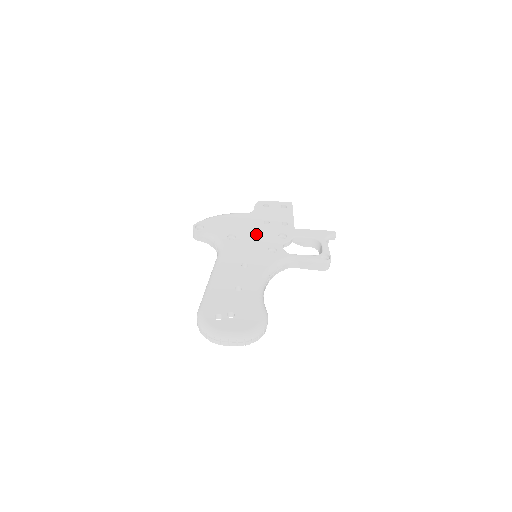
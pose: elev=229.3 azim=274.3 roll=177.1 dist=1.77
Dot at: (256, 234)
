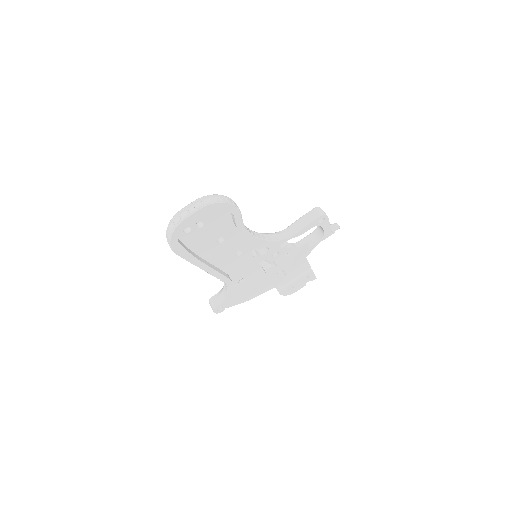
Dot at: occluded
